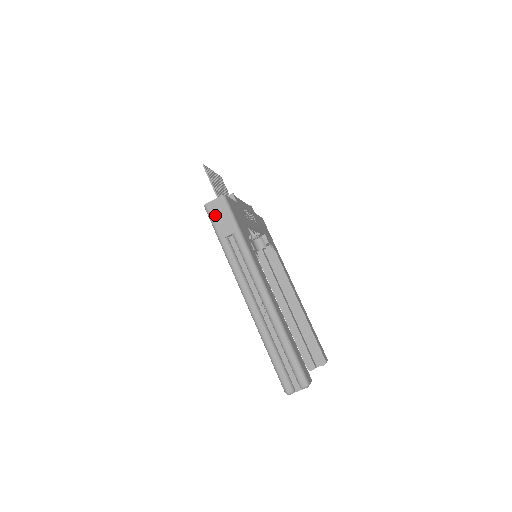
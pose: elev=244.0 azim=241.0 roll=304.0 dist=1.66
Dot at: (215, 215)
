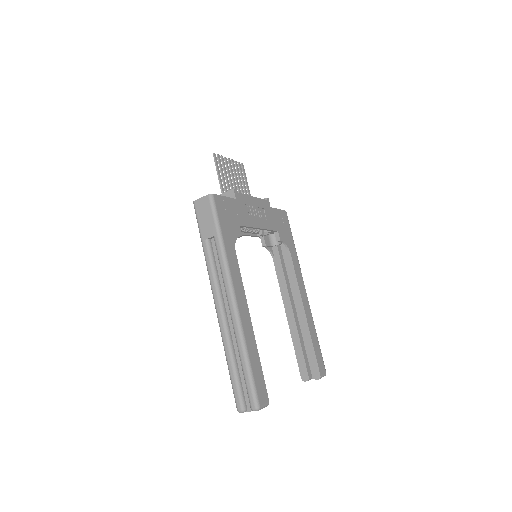
Dot at: (200, 214)
